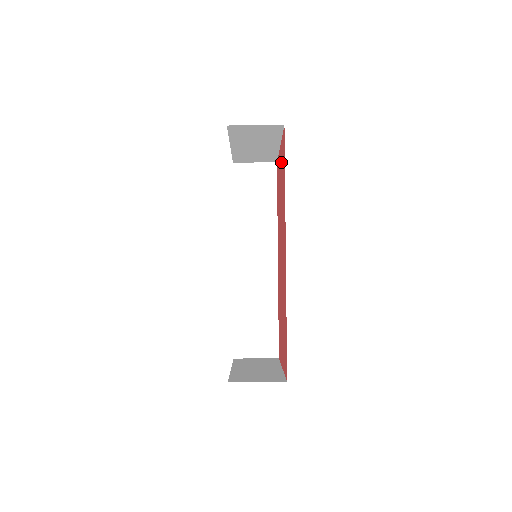
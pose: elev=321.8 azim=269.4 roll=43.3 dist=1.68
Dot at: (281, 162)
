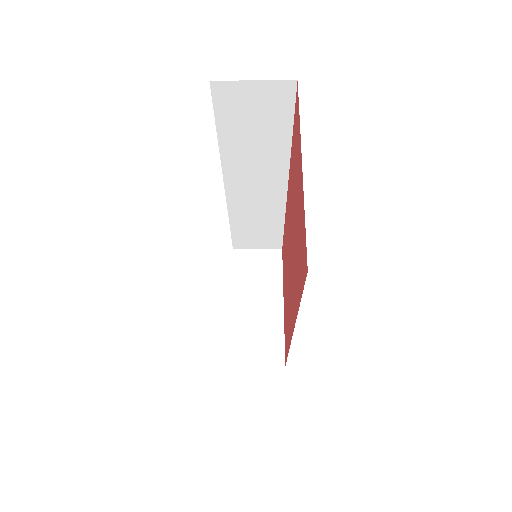
Dot at: occluded
